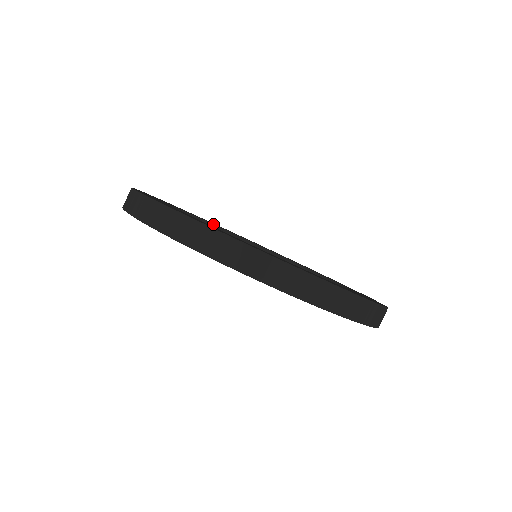
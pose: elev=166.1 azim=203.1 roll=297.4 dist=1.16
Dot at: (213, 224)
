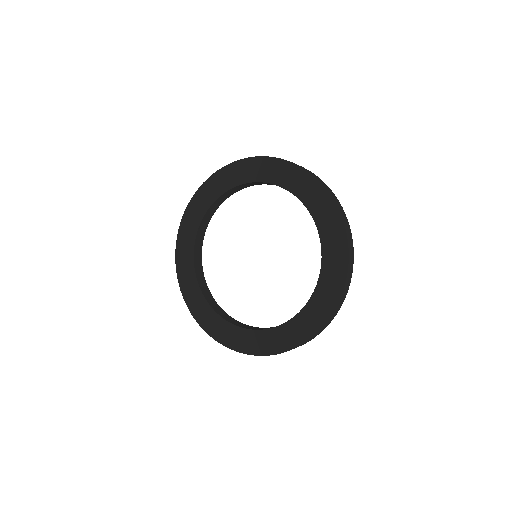
Dot at: occluded
